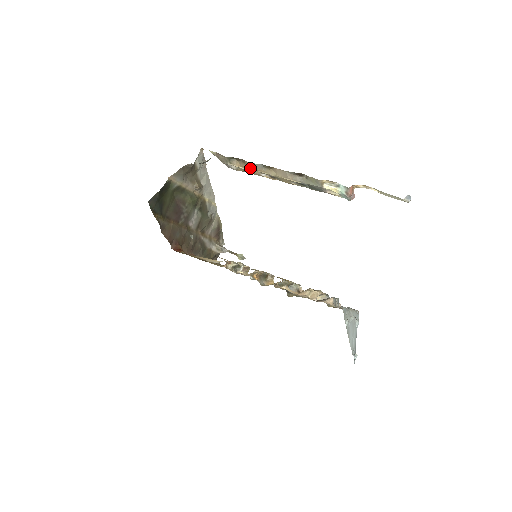
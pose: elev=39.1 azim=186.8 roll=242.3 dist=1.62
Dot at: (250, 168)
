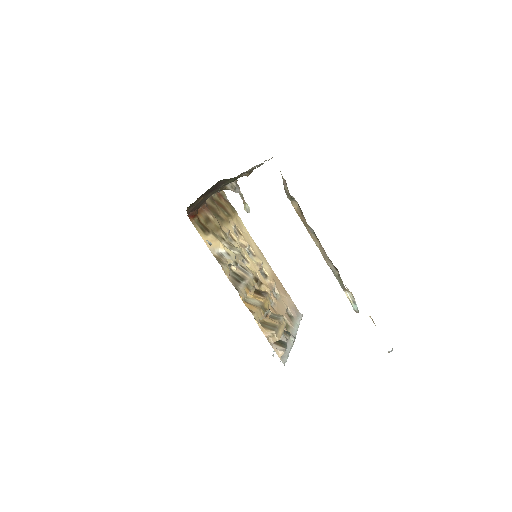
Dot at: (303, 221)
